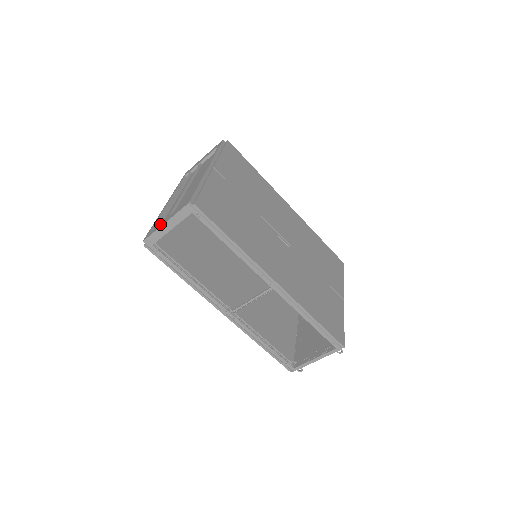
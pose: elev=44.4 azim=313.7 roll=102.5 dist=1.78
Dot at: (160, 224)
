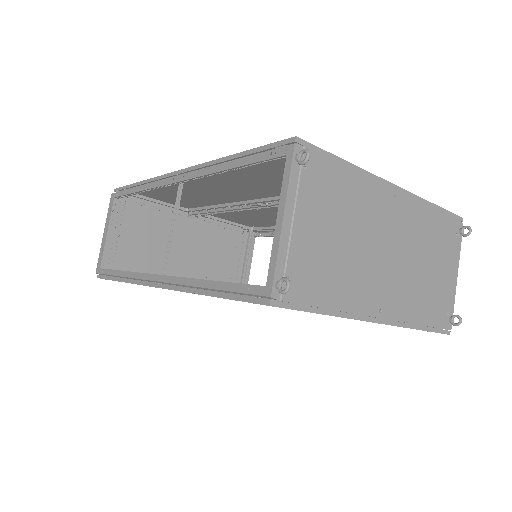
Dot at: occluded
